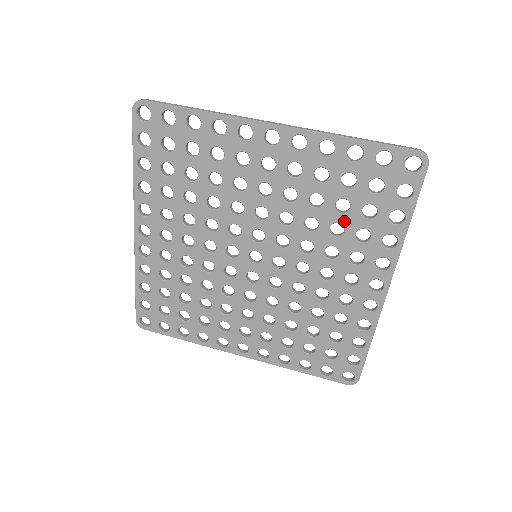
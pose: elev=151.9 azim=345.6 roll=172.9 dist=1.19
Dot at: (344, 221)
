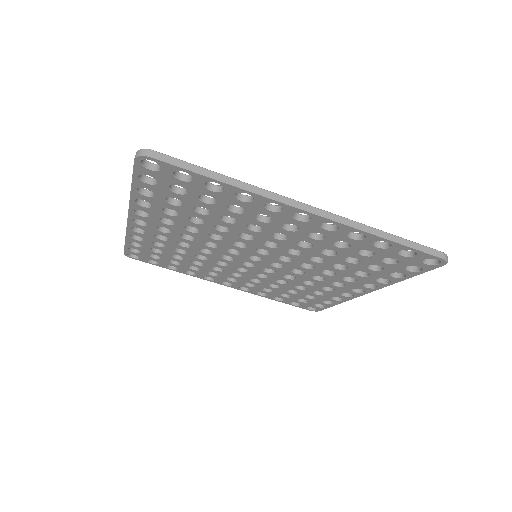
Dot at: (349, 266)
